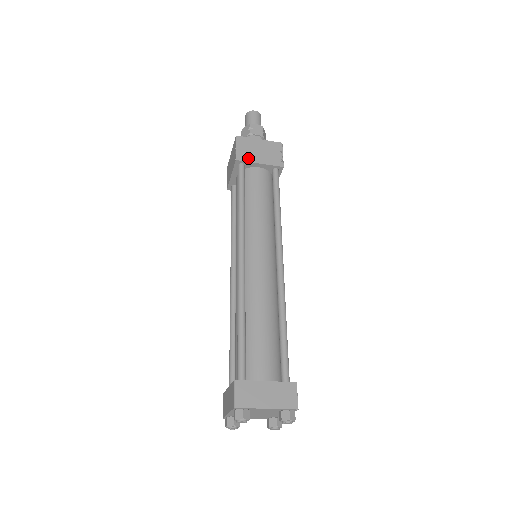
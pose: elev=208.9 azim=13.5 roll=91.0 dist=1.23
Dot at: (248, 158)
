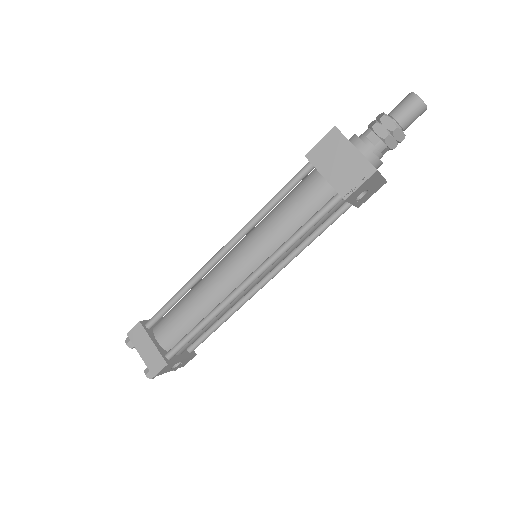
Dot at: (318, 162)
